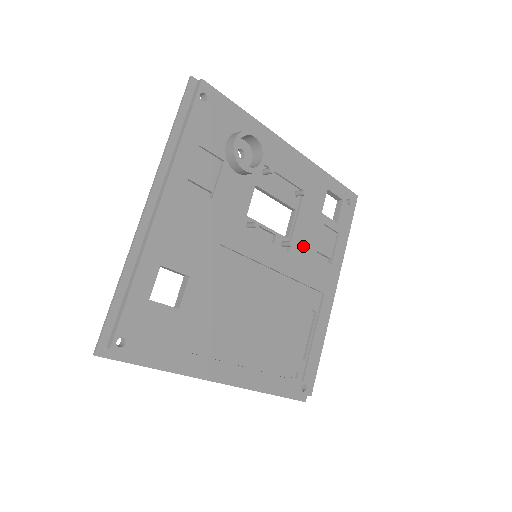
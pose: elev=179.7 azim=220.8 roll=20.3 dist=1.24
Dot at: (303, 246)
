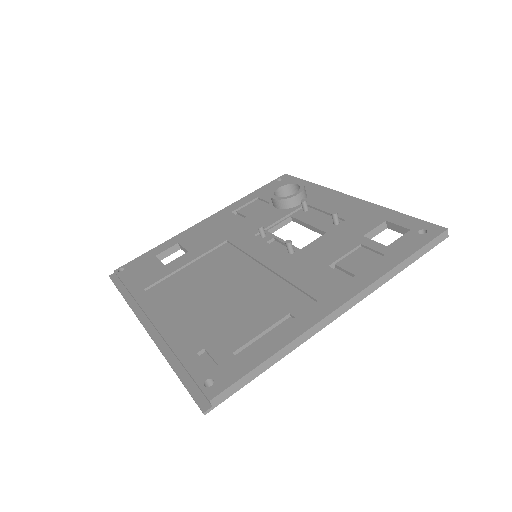
Dot at: (315, 256)
